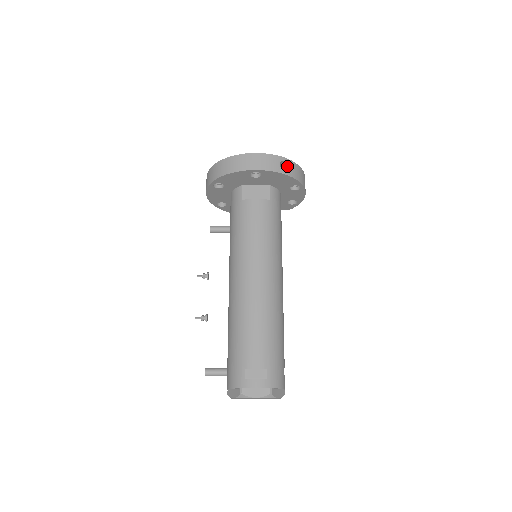
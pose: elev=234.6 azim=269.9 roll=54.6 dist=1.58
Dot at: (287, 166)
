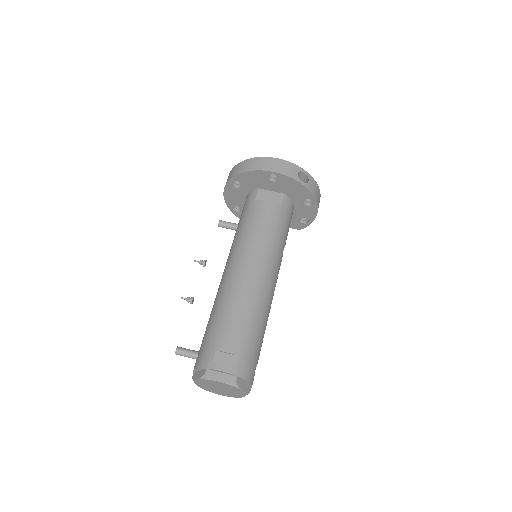
Dot at: (305, 179)
